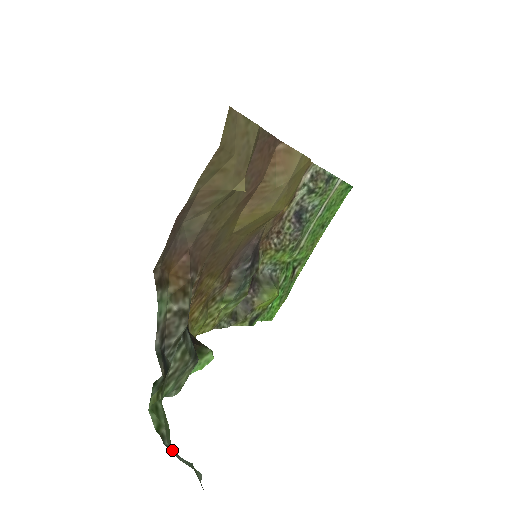
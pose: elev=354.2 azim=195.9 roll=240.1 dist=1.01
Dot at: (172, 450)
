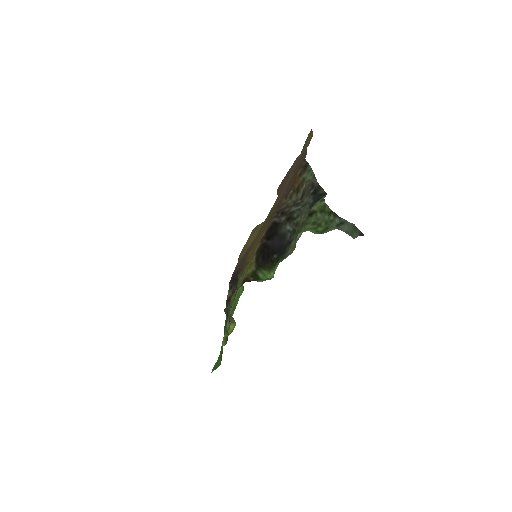
Dot at: (343, 219)
